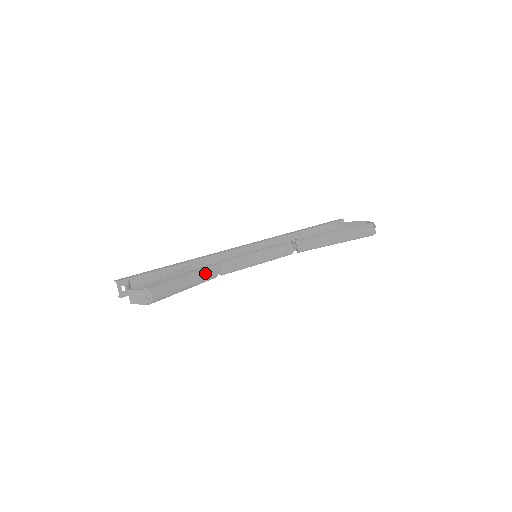
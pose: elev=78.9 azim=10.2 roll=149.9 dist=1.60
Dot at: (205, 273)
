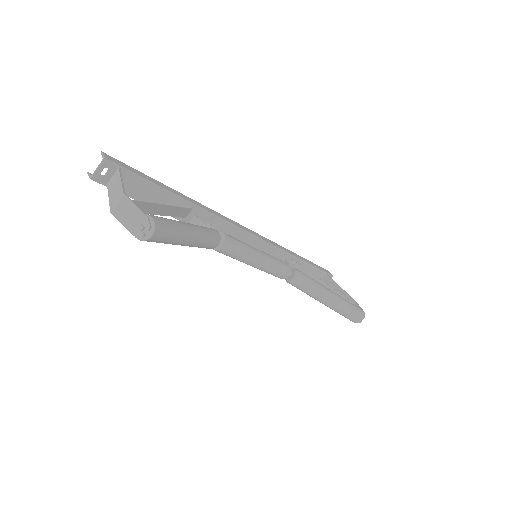
Dot at: (209, 240)
